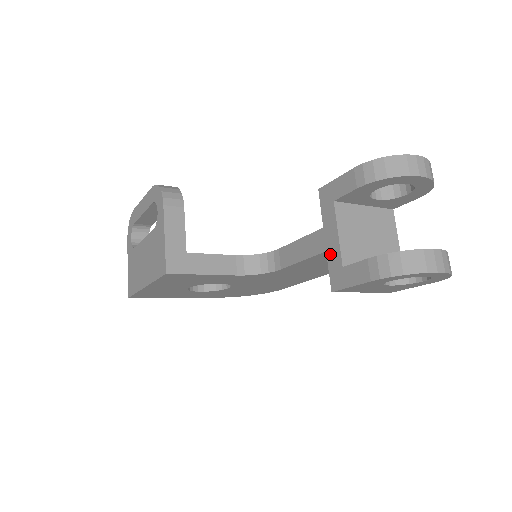
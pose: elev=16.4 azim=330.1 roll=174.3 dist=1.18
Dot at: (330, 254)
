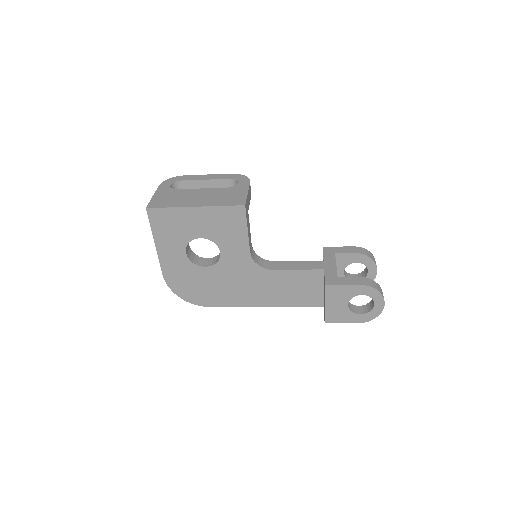
Dot at: (328, 271)
